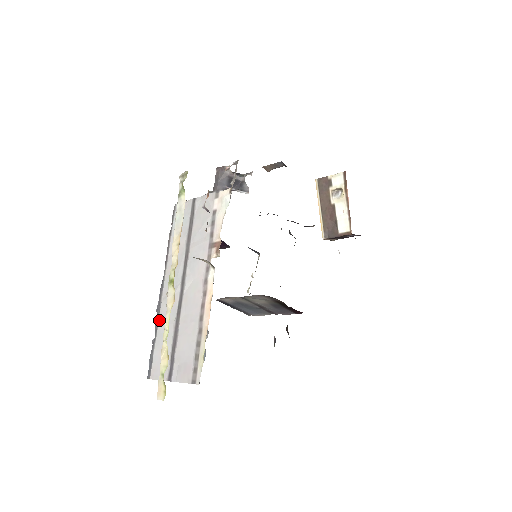
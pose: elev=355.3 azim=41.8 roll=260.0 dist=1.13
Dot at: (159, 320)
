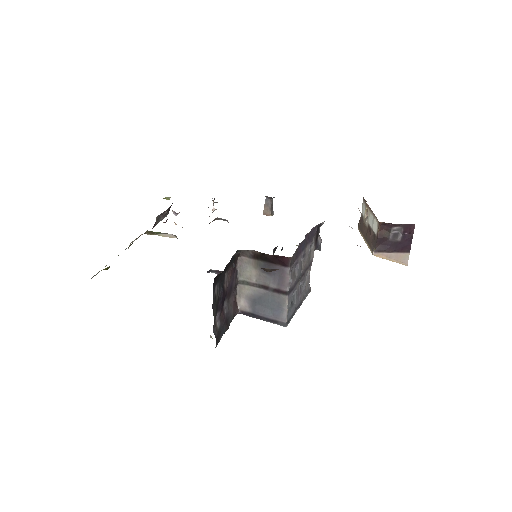
Dot at: occluded
